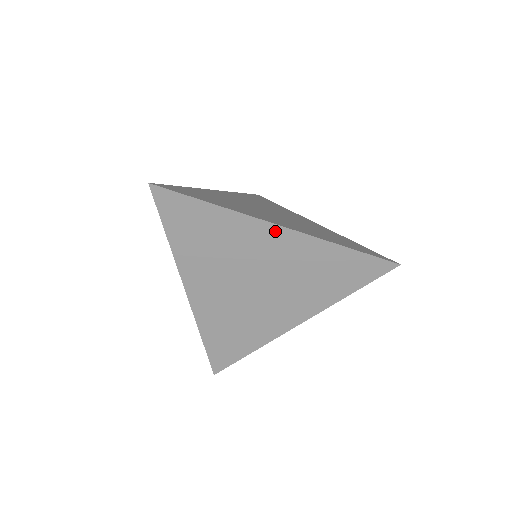
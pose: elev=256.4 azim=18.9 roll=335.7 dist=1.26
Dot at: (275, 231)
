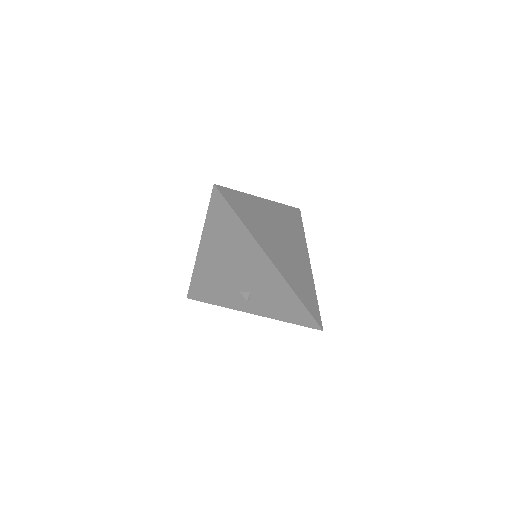
Dot at: (264, 202)
